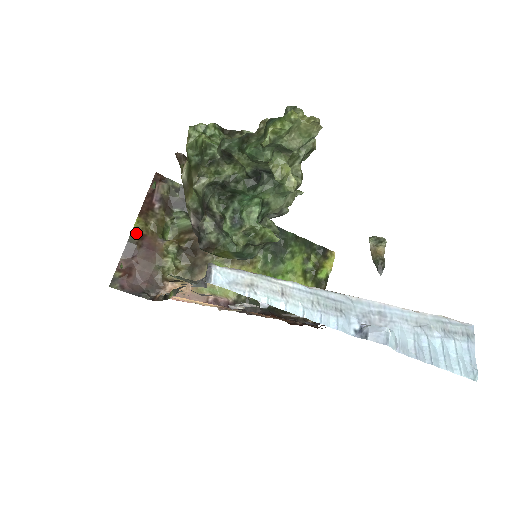
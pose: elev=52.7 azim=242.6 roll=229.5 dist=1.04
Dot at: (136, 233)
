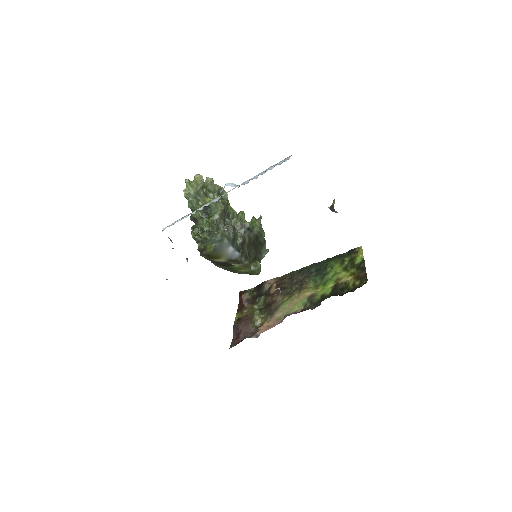
Dot at: (237, 320)
